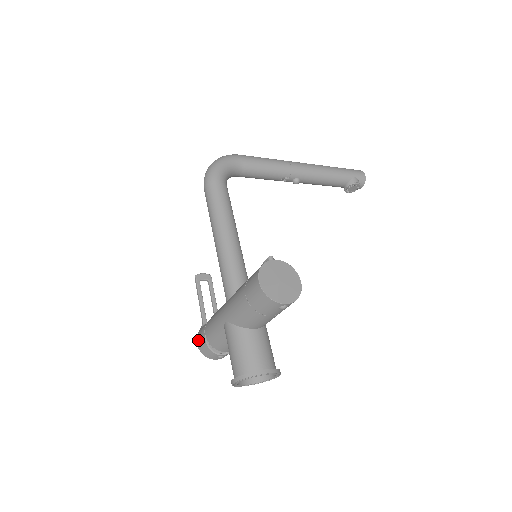
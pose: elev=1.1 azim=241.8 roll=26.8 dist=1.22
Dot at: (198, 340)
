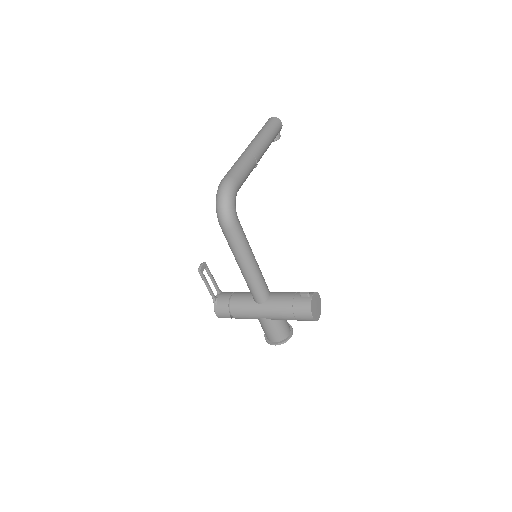
Dot at: (219, 314)
